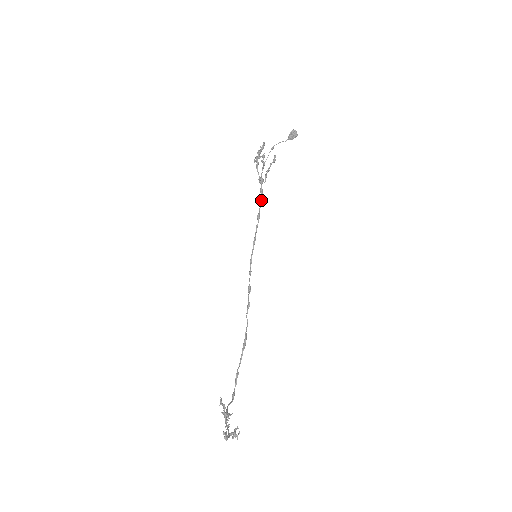
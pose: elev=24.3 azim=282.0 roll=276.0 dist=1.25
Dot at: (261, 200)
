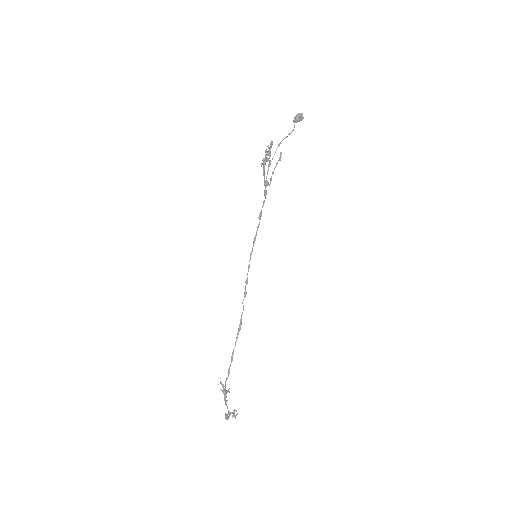
Dot at: (264, 201)
